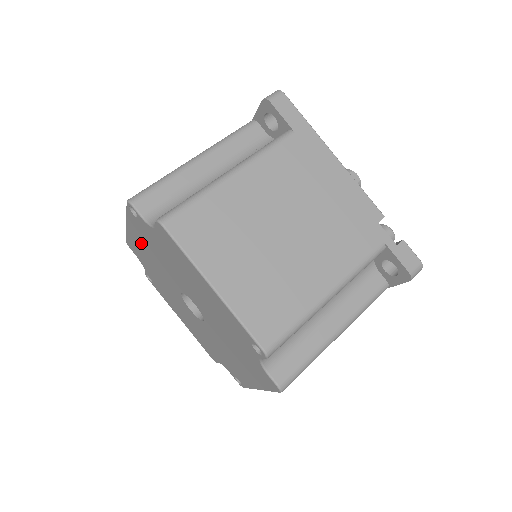
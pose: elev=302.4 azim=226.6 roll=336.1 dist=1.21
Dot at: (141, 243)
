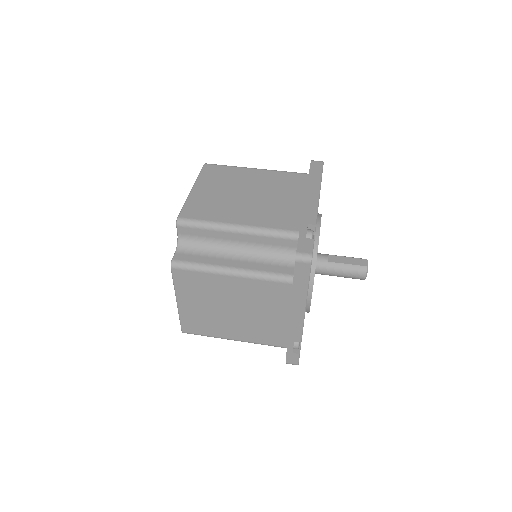
Dot at: occluded
